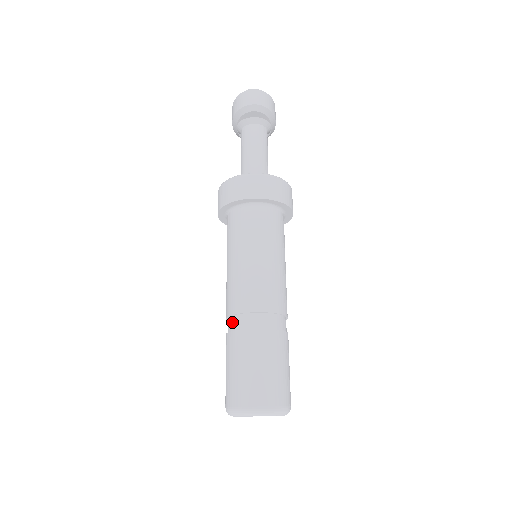
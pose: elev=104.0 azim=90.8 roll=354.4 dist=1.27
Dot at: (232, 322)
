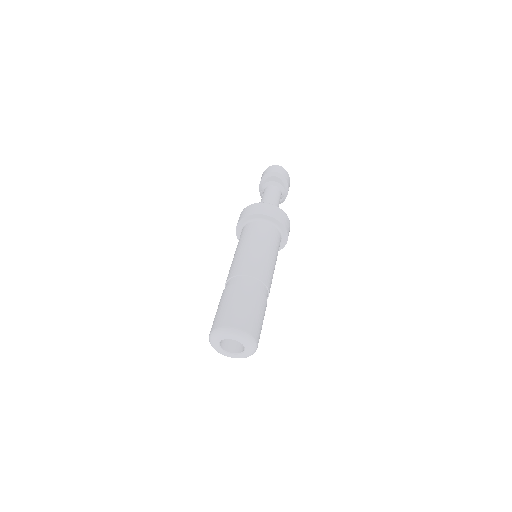
Dot at: (229, 282)
